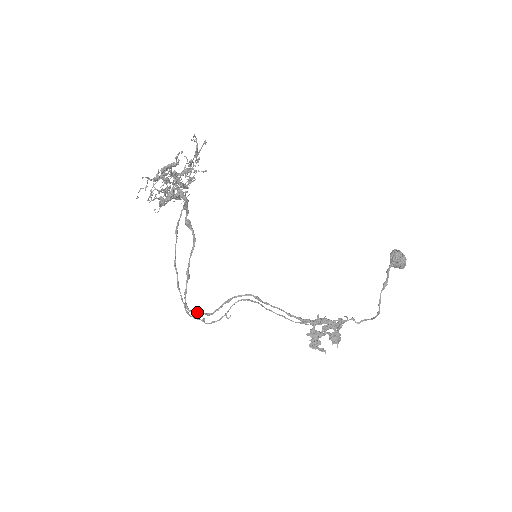
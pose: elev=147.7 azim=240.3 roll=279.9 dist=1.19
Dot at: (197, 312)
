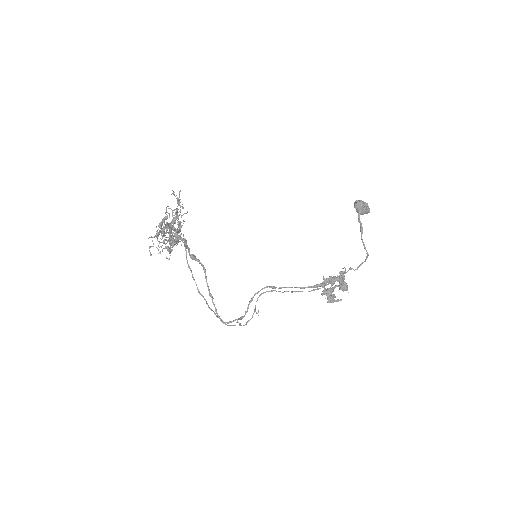
Dot at: (232, 321)
